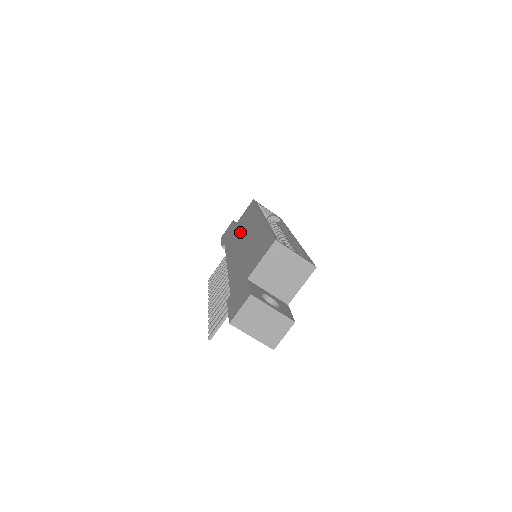
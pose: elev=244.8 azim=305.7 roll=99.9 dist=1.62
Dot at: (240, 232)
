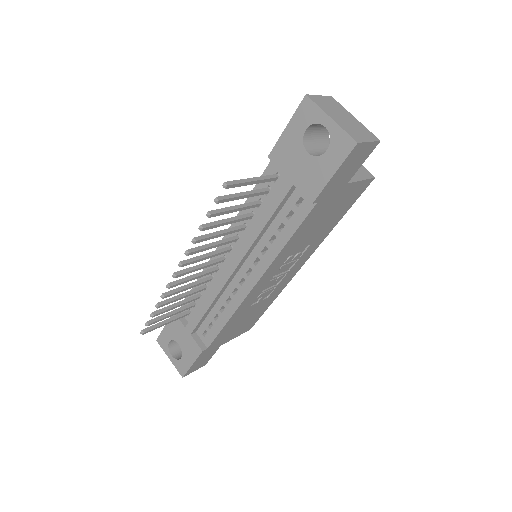
Dot at: occluded
